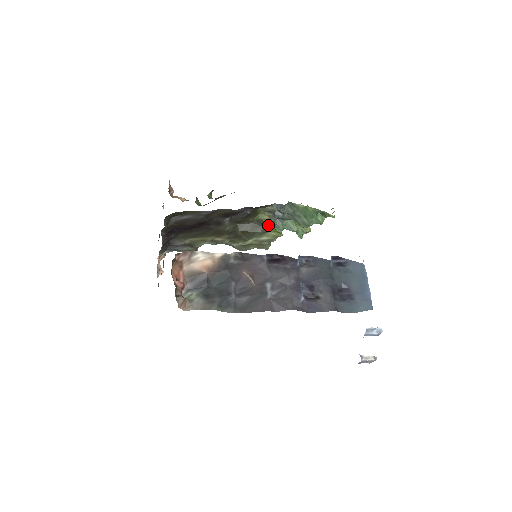
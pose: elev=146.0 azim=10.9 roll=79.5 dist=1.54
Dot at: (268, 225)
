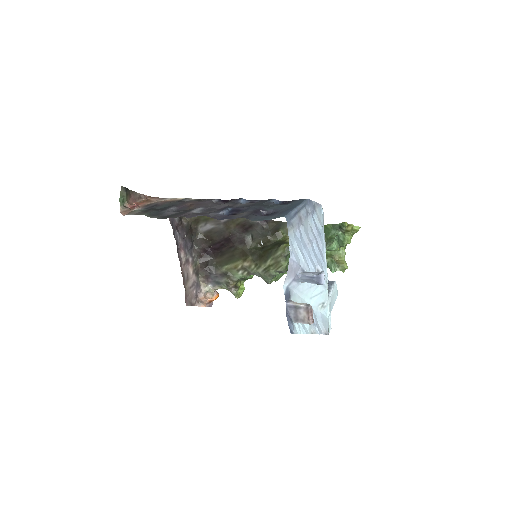
Dot at: occluded
